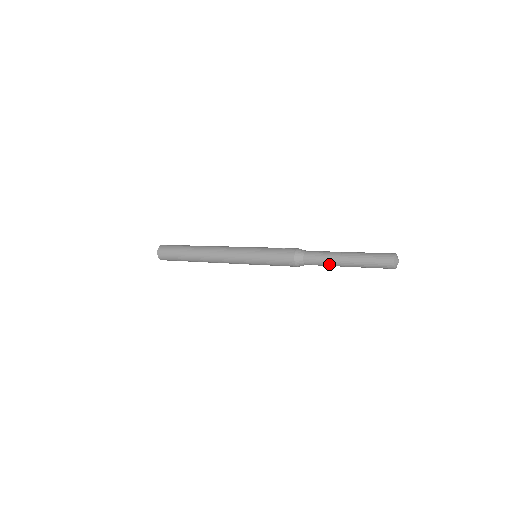
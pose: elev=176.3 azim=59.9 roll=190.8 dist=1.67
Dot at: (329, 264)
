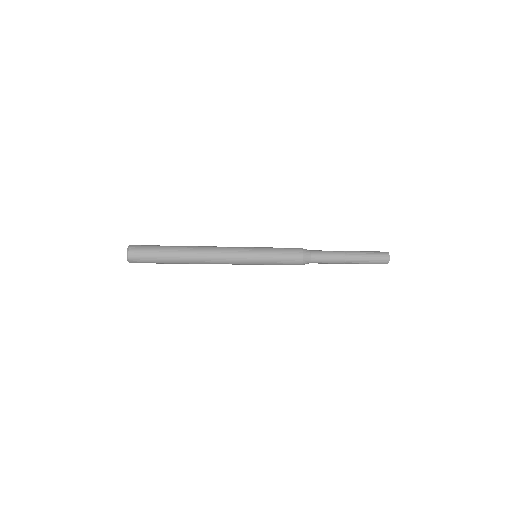
Dot at: (335, 255)
